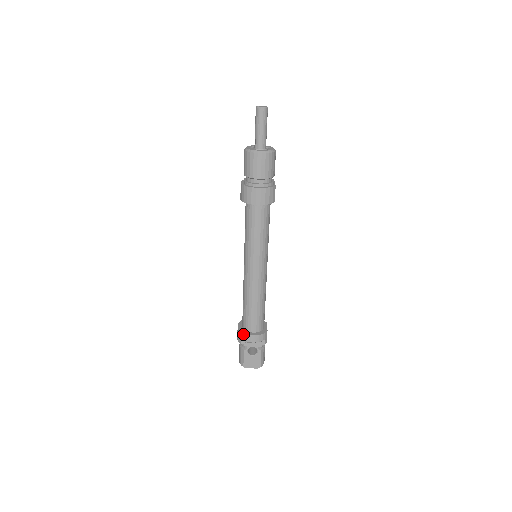
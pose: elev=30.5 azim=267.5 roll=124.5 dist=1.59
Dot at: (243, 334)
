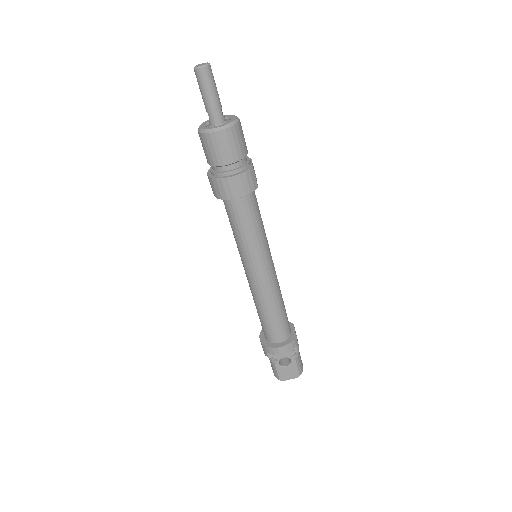
Dot at: (268, 348)
